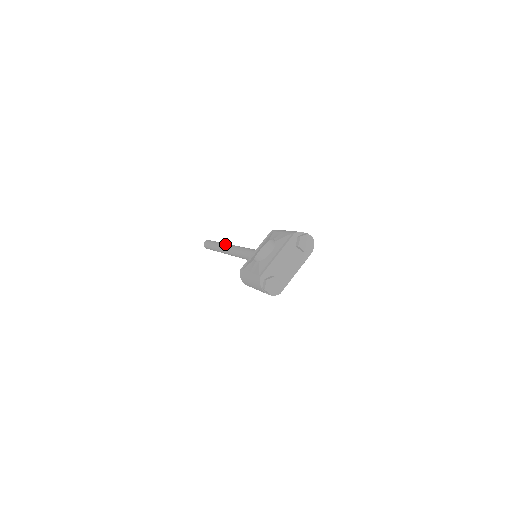
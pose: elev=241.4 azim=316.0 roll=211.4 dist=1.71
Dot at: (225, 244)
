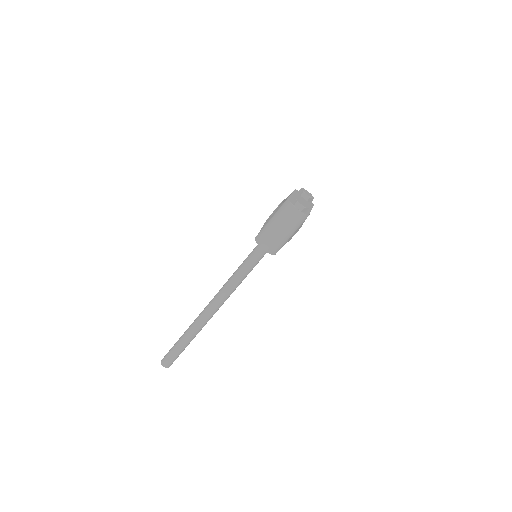
Dot at: occluded
